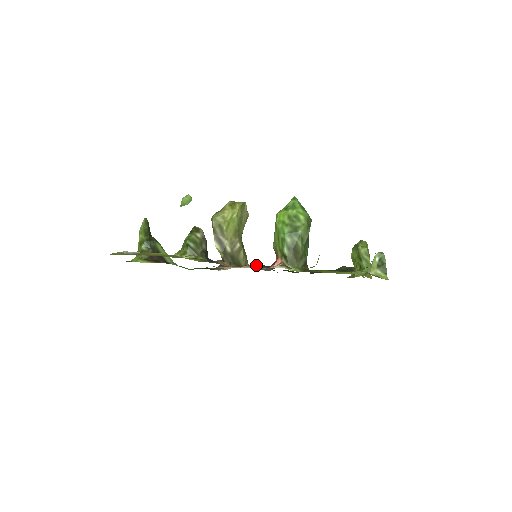
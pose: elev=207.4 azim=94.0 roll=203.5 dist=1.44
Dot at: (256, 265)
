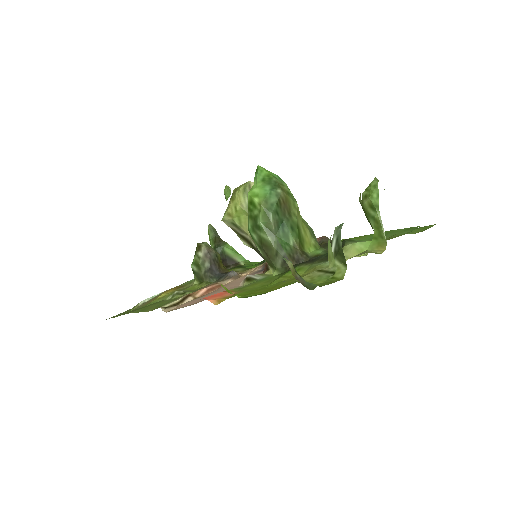
Dot at: occluded
